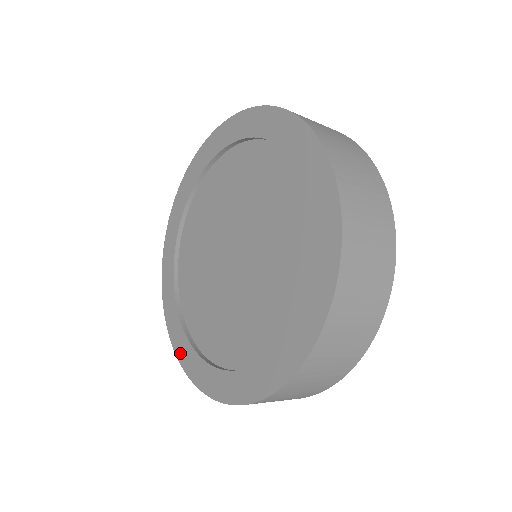
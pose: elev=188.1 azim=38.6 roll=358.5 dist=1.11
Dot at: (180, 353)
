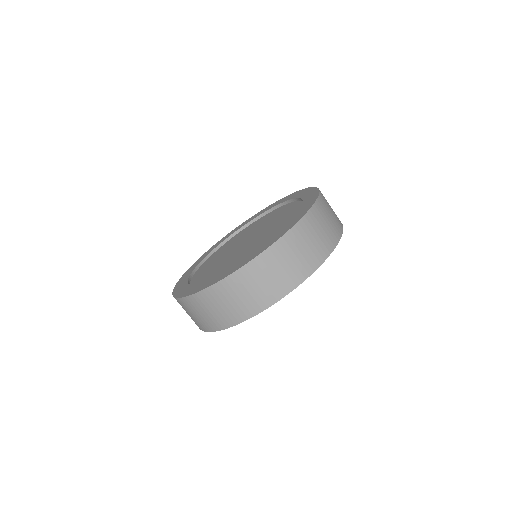
Dot at: (212, 247)
